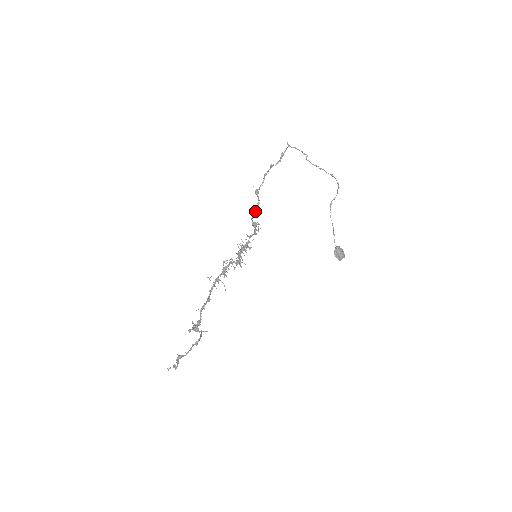
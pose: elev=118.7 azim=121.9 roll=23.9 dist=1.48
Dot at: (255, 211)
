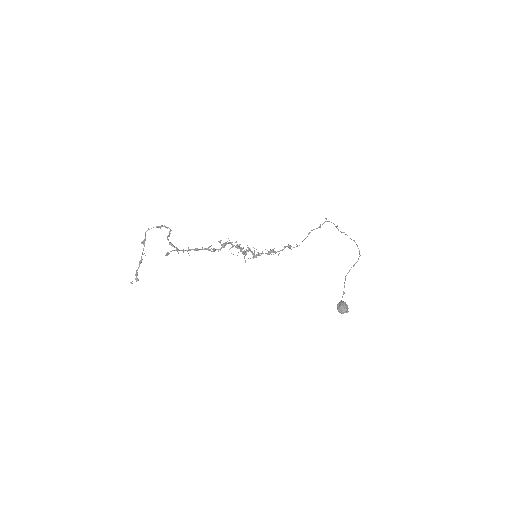
Dot at: occluded
